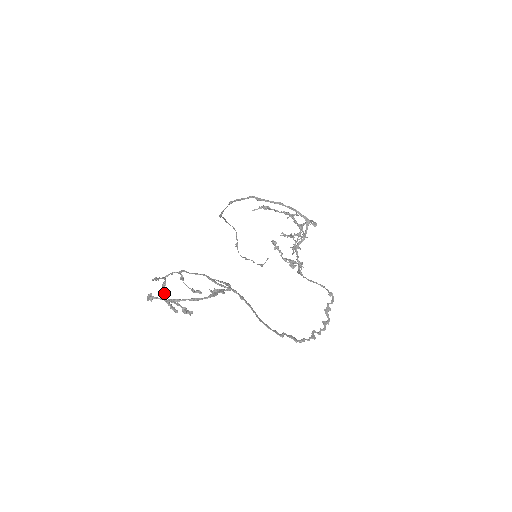
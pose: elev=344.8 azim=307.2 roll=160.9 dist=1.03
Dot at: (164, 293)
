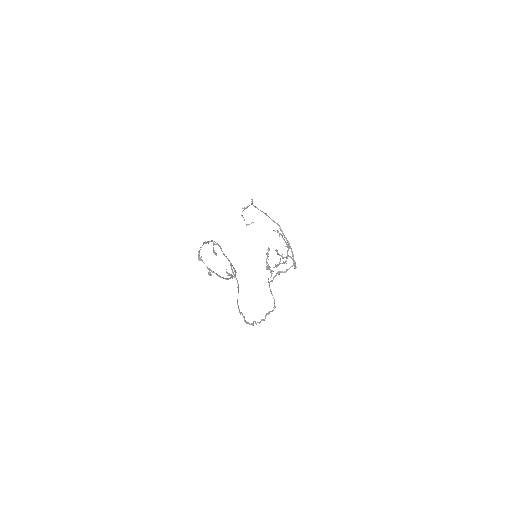
Dot at: occluded
